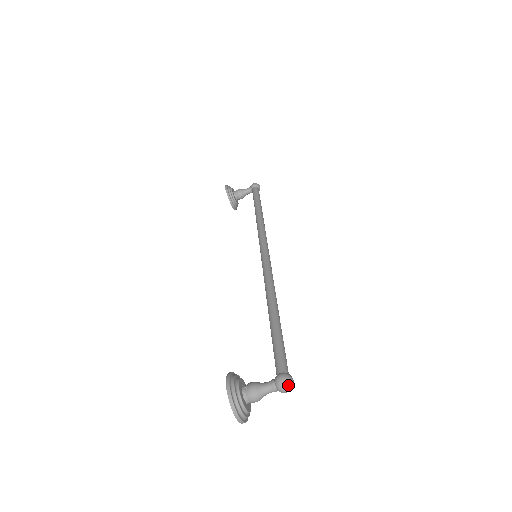
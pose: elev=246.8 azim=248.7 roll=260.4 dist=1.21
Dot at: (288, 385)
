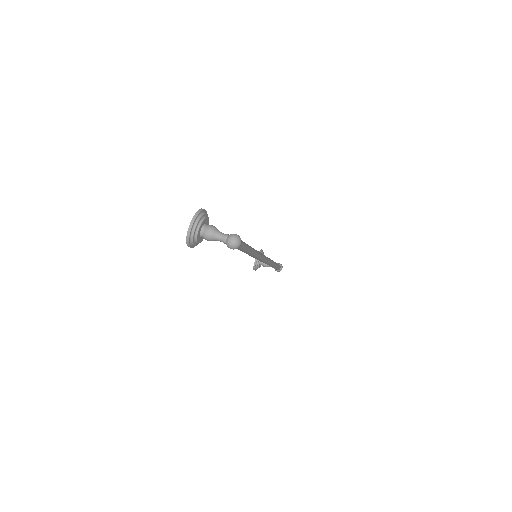
Dot at: (237, 239)
